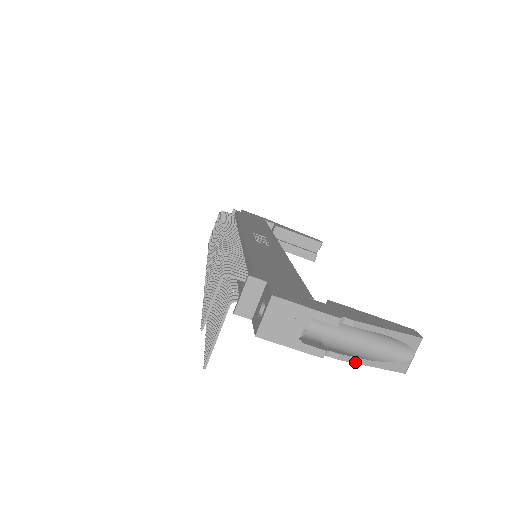
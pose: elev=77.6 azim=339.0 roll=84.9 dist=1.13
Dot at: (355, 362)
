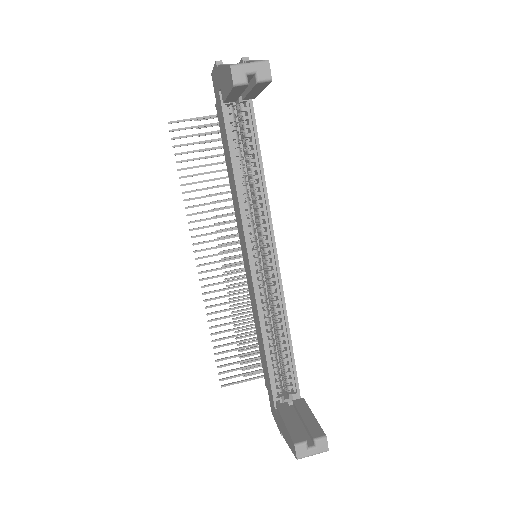
Dot at: occluded
